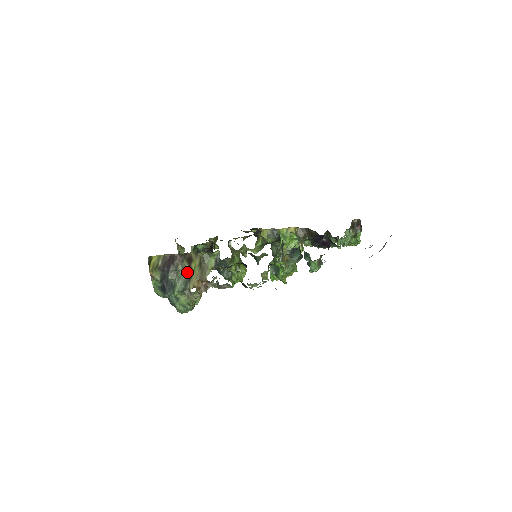
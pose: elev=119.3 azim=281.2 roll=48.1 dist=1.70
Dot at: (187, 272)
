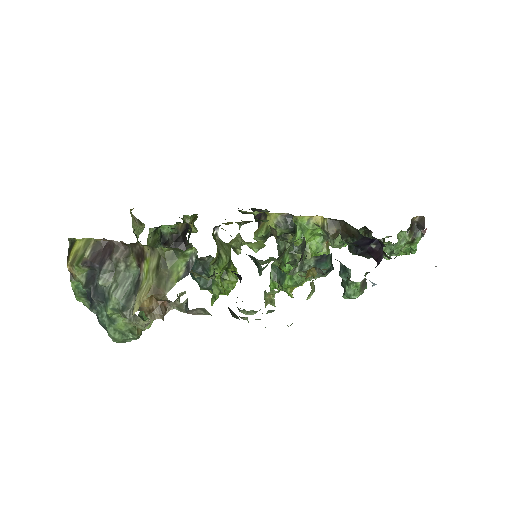
Dot at: (133, 277)
